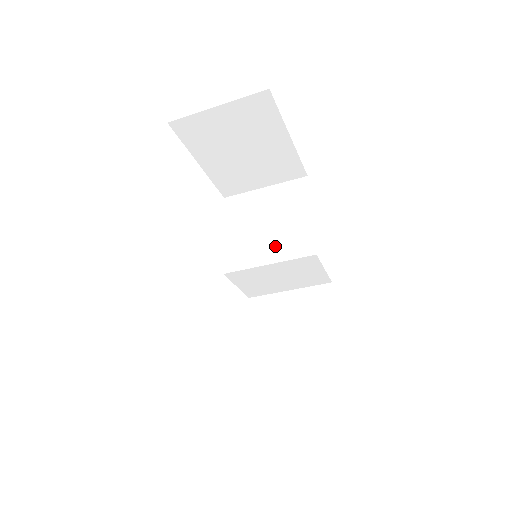
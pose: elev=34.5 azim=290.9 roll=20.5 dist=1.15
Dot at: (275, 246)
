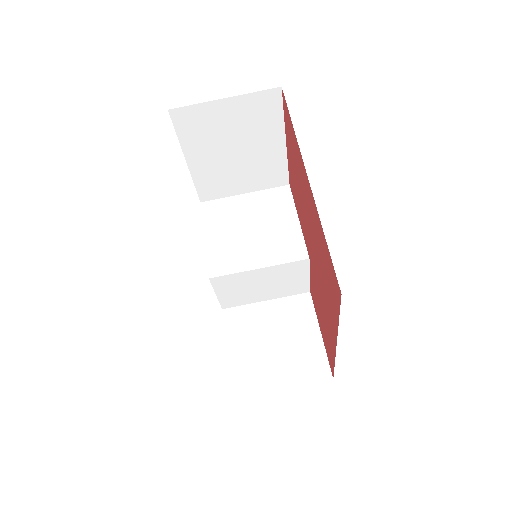
Dot at: (264, 250)
